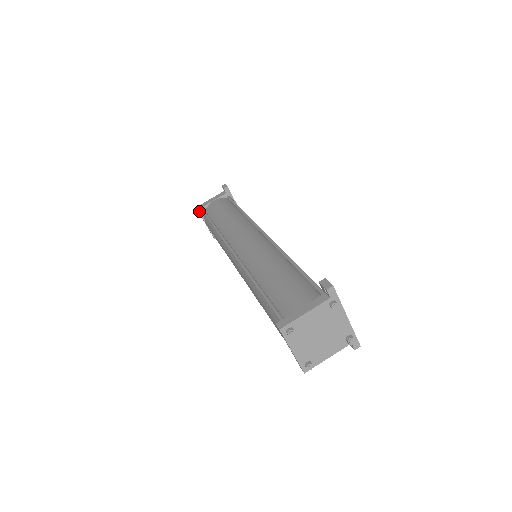
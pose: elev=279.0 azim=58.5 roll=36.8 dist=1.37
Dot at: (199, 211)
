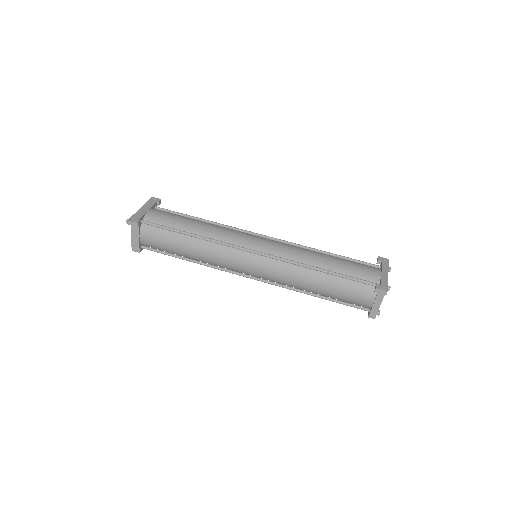
Dot at: (140, 251)
